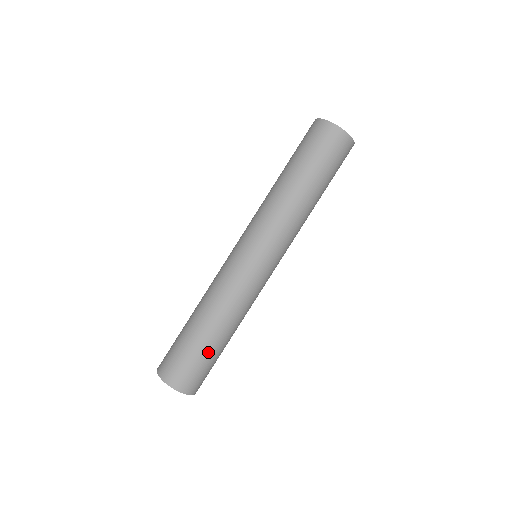
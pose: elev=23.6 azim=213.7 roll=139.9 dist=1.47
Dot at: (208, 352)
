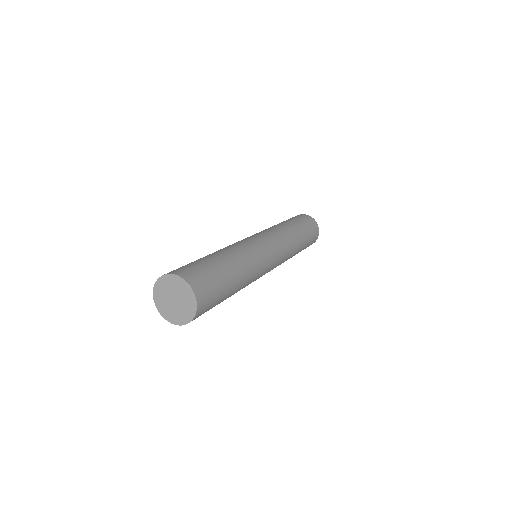
Dot at: (225, 278)
